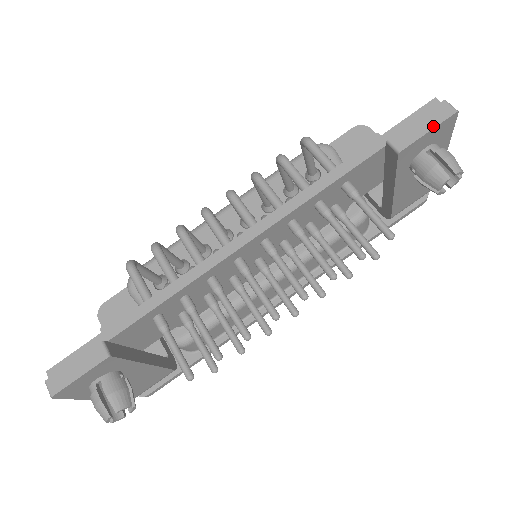
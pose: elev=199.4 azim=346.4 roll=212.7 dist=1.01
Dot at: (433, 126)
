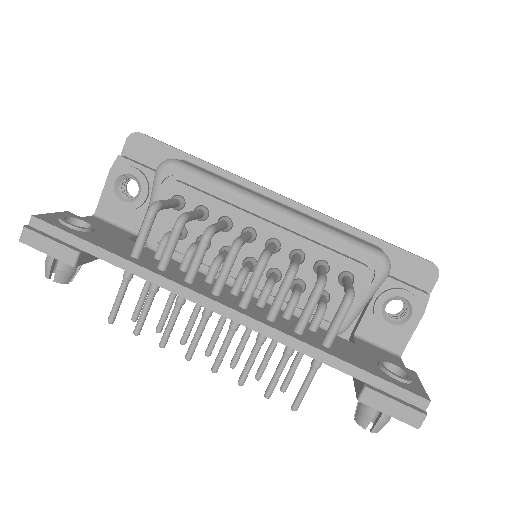
Dot at: (395, 416)
